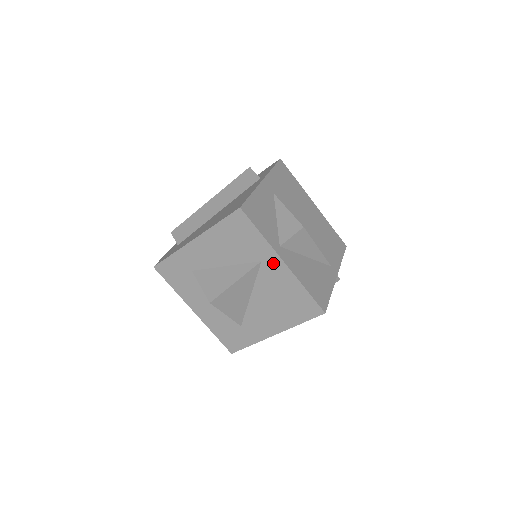
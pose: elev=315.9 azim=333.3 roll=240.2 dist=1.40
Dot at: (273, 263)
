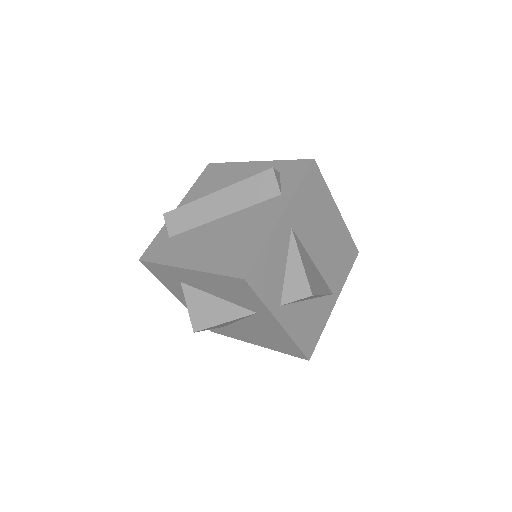
Dot at: (269, 319)
